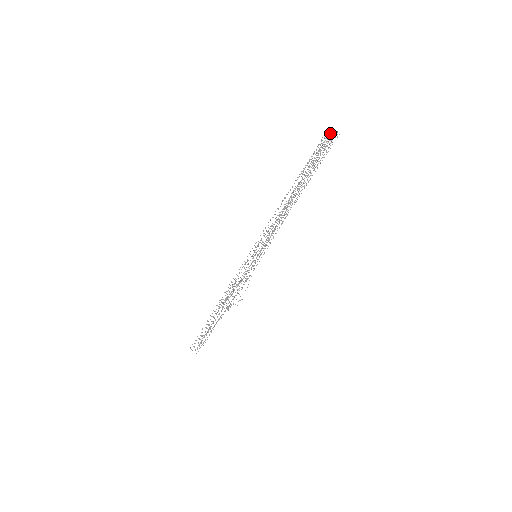
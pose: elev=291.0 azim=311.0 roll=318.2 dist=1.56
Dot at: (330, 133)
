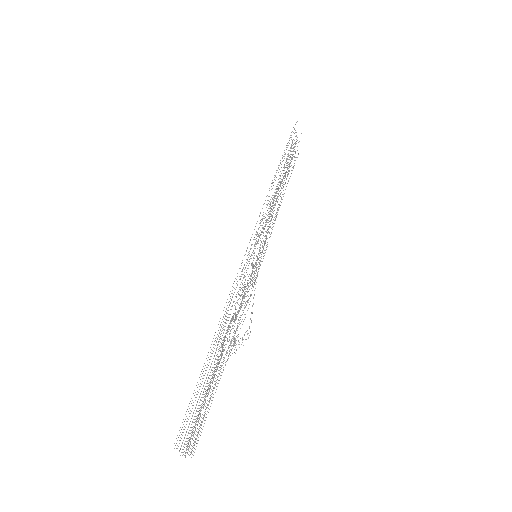
Dot at: occluded
